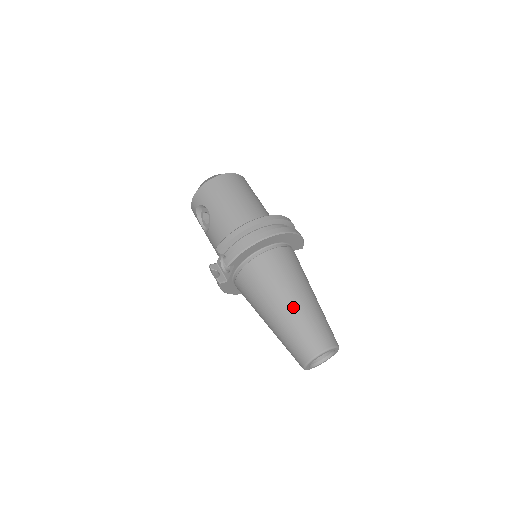
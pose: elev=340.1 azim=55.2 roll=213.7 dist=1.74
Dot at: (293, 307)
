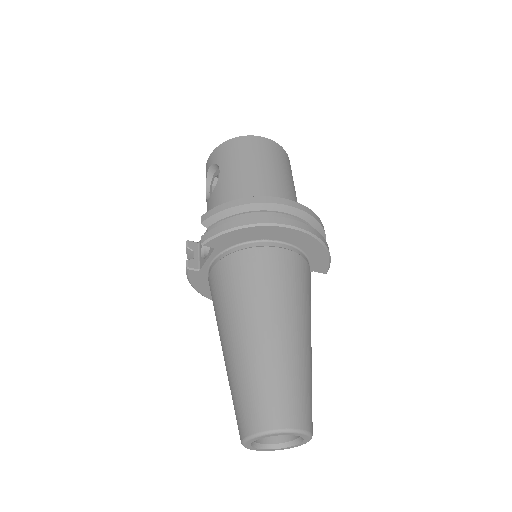
Dot at: (266, 340)
